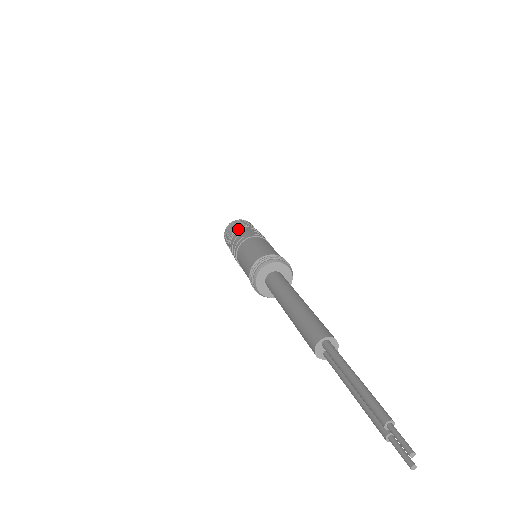
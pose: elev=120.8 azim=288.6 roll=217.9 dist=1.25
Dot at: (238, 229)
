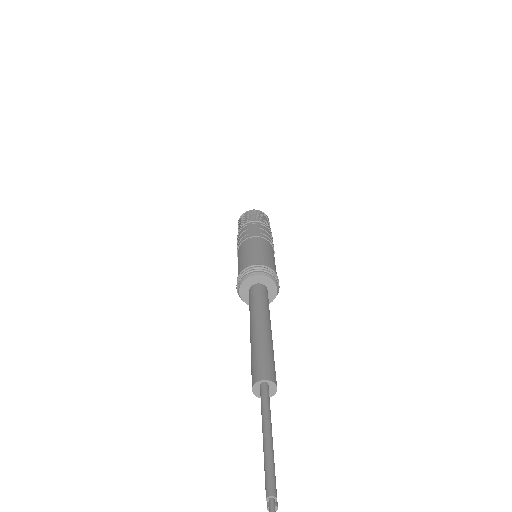
Dot at: (248, 222)
